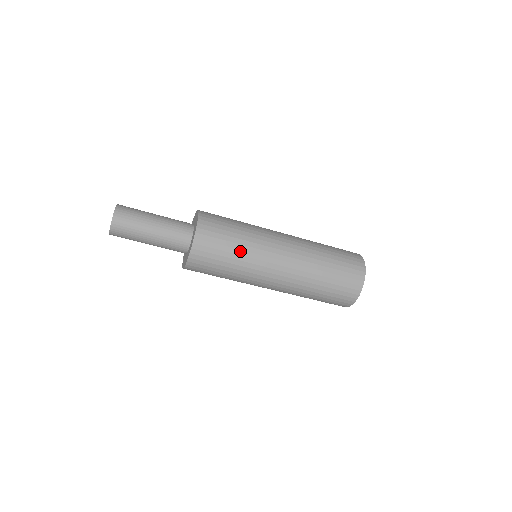
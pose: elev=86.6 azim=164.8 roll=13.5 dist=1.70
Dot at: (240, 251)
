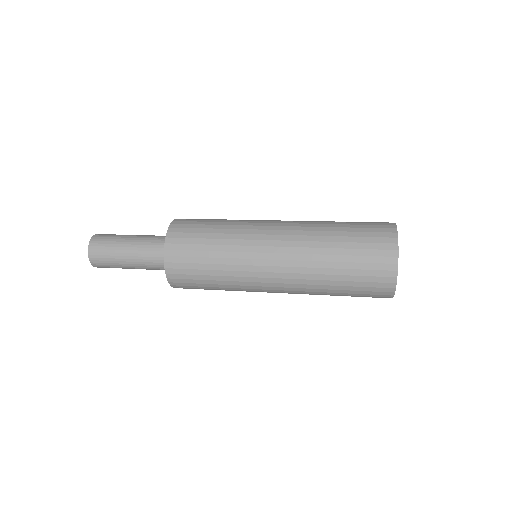
Dot at: (225, 223)
